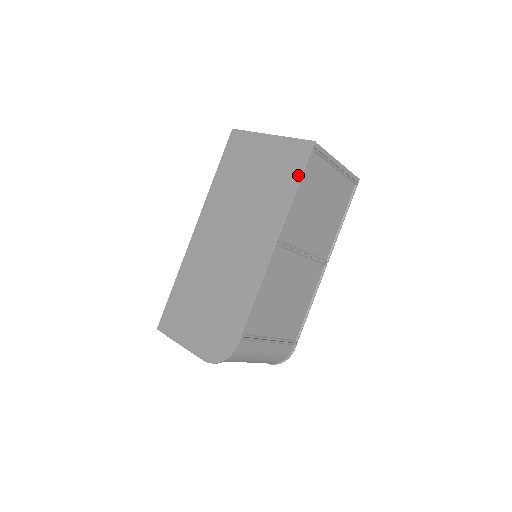
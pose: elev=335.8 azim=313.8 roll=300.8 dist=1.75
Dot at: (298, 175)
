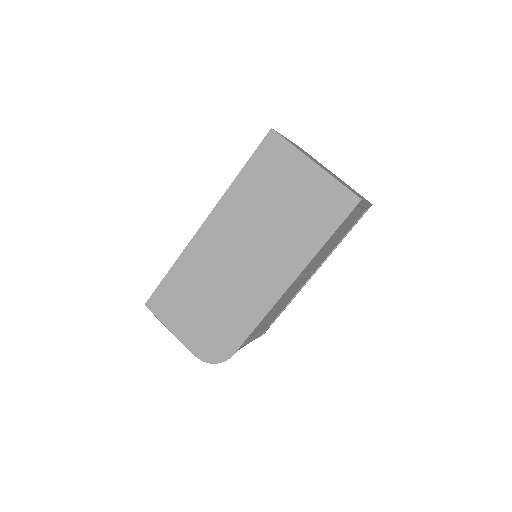
Dot at: (334, 226)
